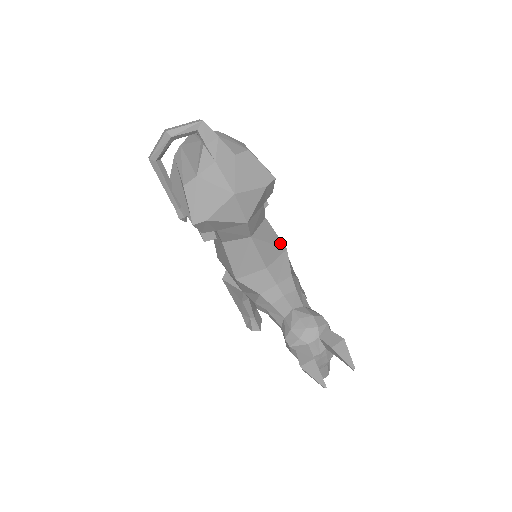
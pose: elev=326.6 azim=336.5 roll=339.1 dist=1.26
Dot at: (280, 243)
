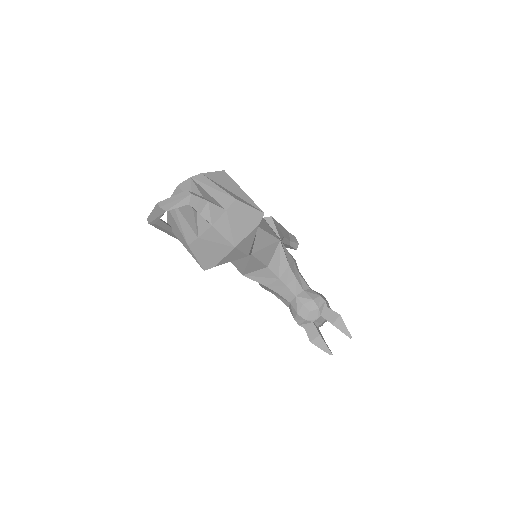
Dot at: (274, 239)
